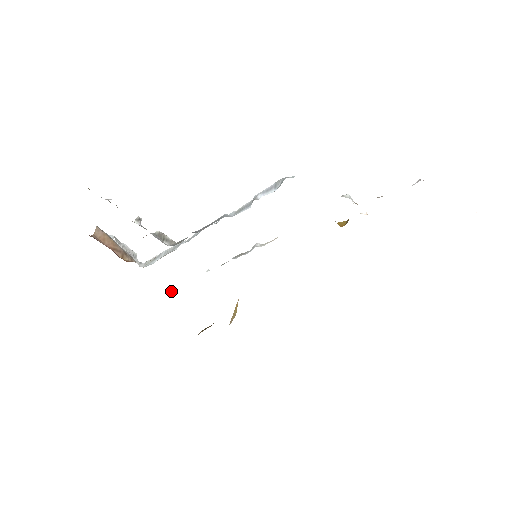
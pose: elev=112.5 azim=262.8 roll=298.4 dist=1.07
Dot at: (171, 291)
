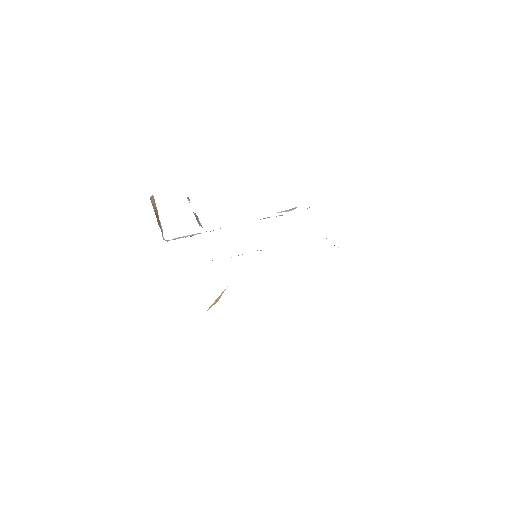
Dot at: occluded
